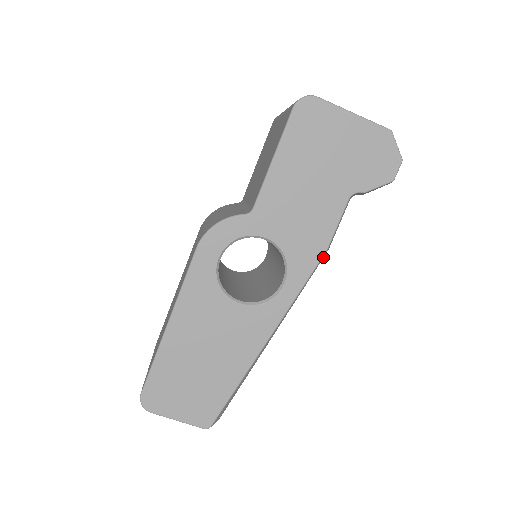
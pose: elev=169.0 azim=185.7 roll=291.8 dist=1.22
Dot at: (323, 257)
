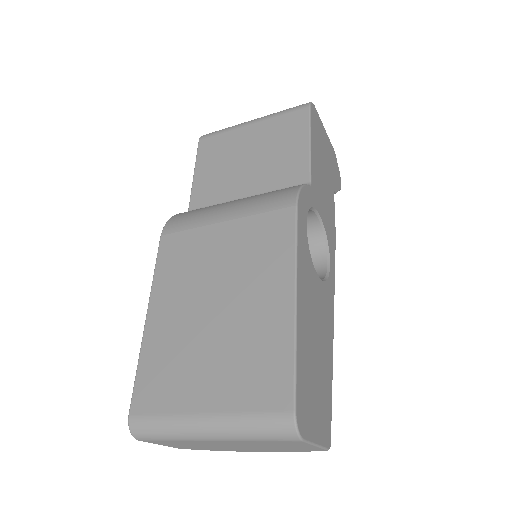
Dot at: occluded
